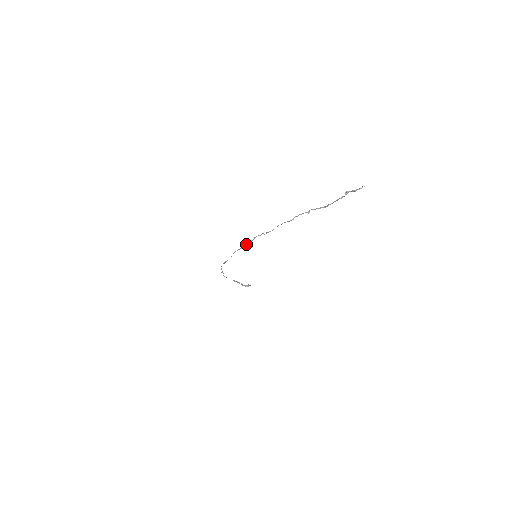
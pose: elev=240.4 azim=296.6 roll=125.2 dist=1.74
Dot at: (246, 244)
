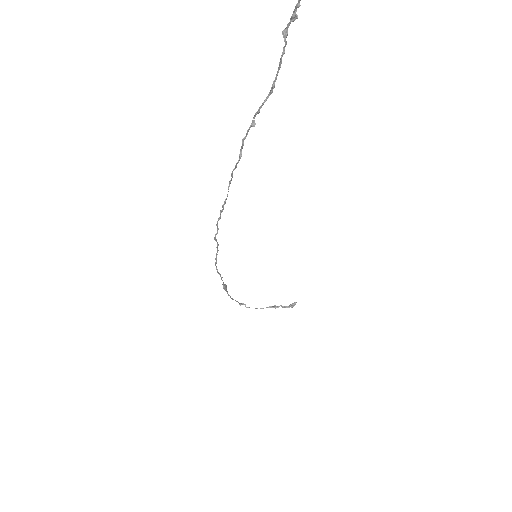
Dot at: occluded
